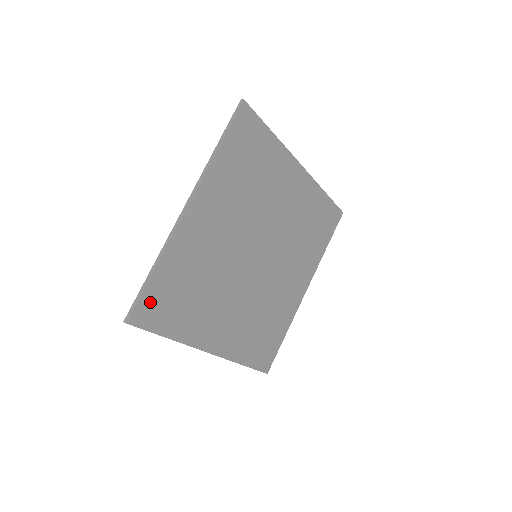
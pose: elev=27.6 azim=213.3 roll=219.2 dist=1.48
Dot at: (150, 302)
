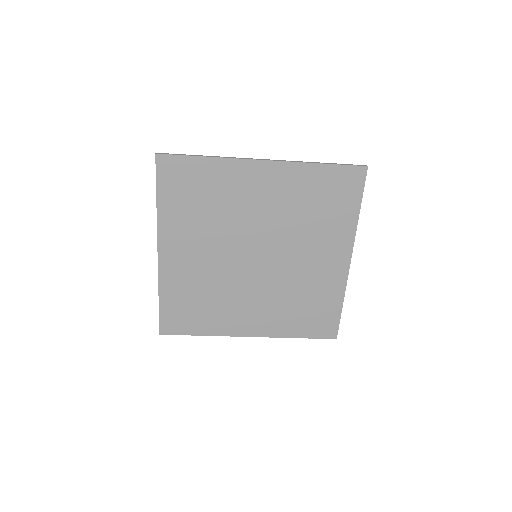
Dot at: (170, 318)
